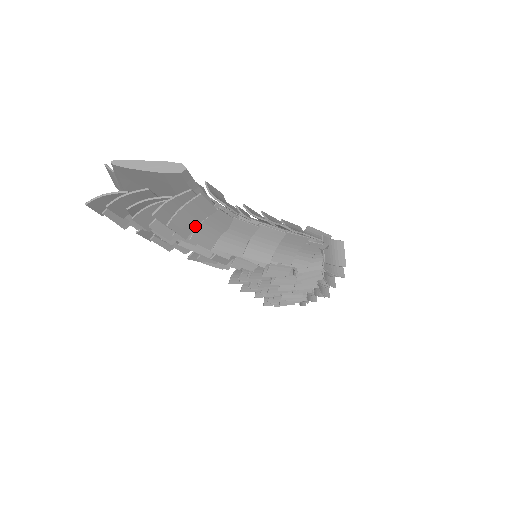
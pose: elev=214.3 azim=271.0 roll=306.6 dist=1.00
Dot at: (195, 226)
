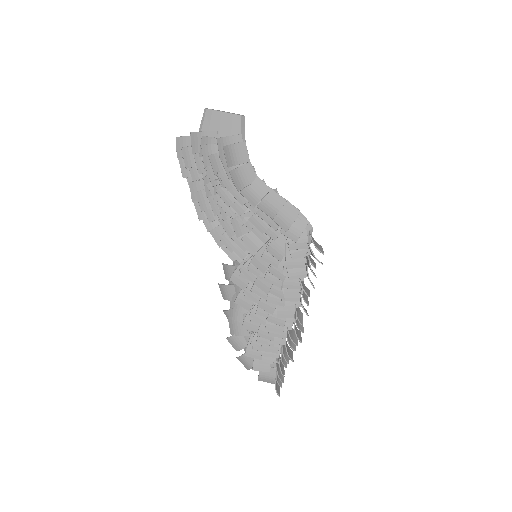
Dot at: (235, 165)
